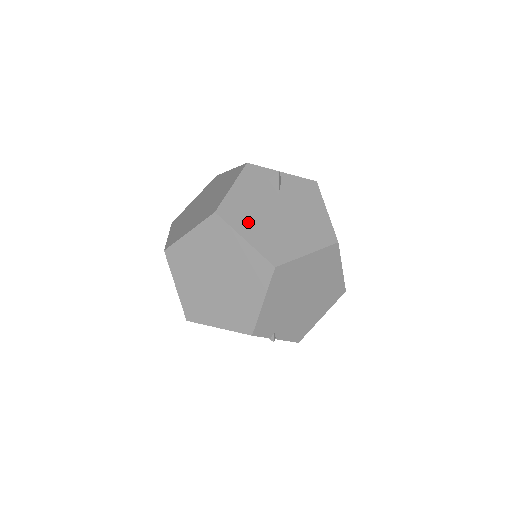
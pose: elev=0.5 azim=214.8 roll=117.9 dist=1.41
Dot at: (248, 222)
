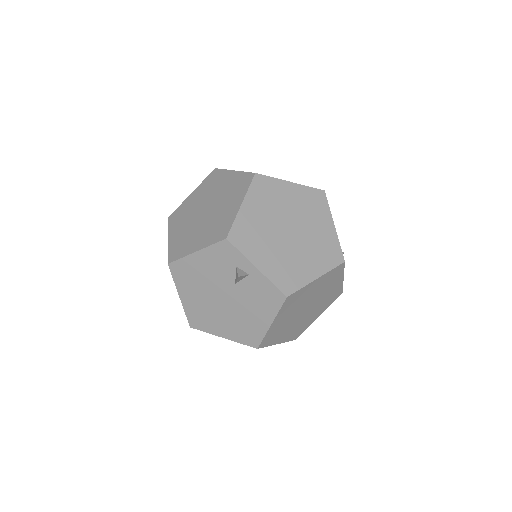
Dot at: (190, 288)
